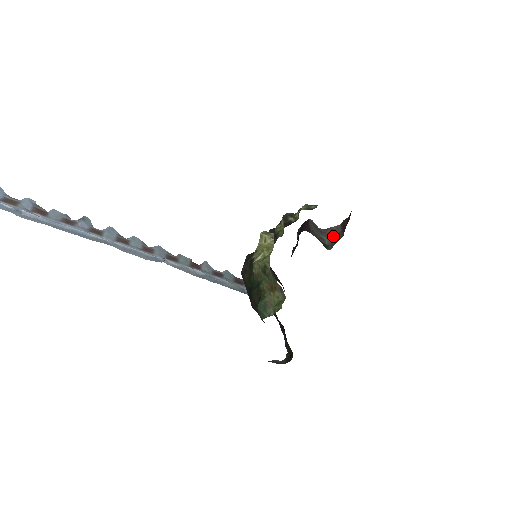
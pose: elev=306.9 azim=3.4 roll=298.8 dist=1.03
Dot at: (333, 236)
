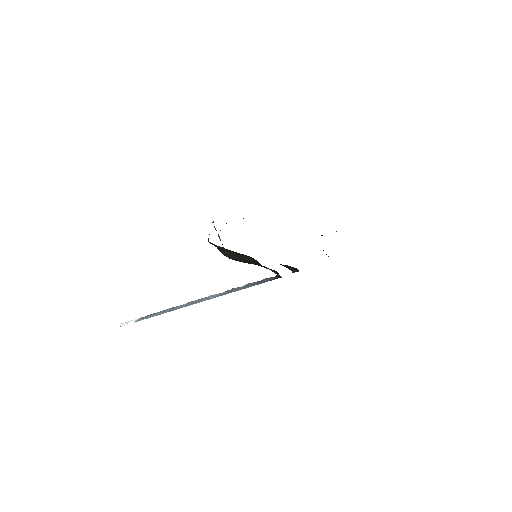
Dot at: occluded
